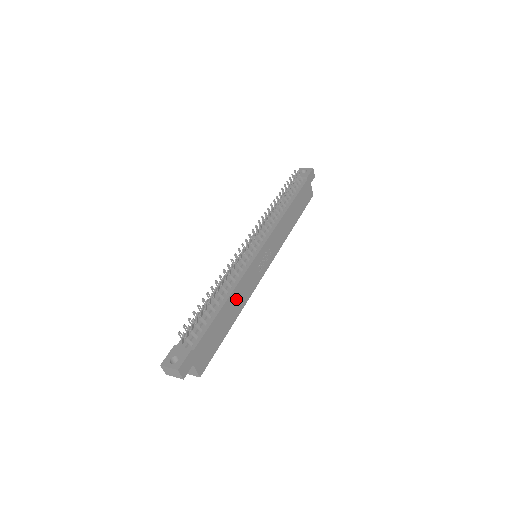
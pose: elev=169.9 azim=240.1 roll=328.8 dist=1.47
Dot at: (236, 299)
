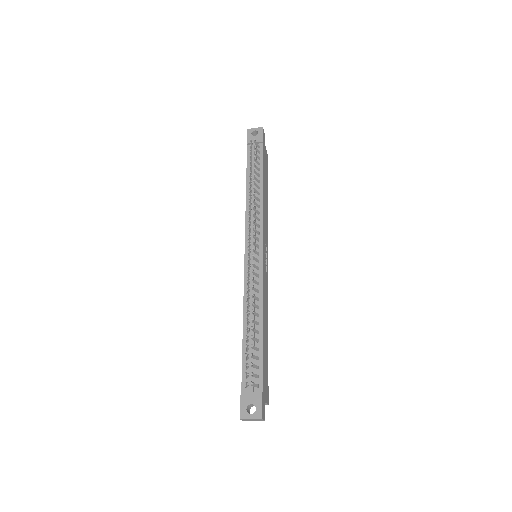
Dot at: (265, 315)
